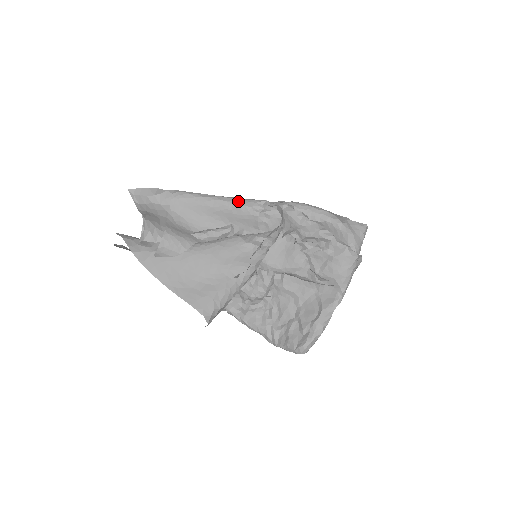
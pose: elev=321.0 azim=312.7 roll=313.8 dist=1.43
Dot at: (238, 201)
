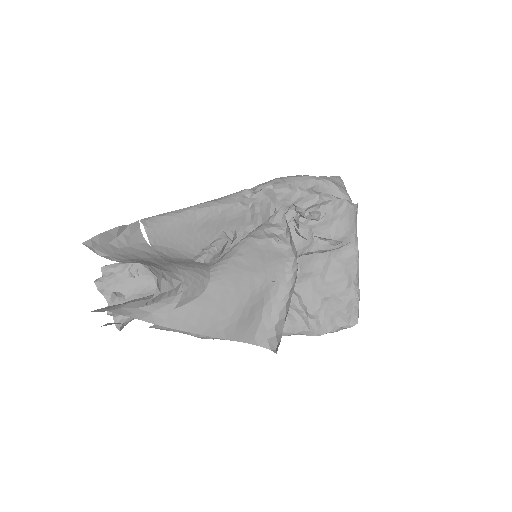
Dot at: (220, 201)
